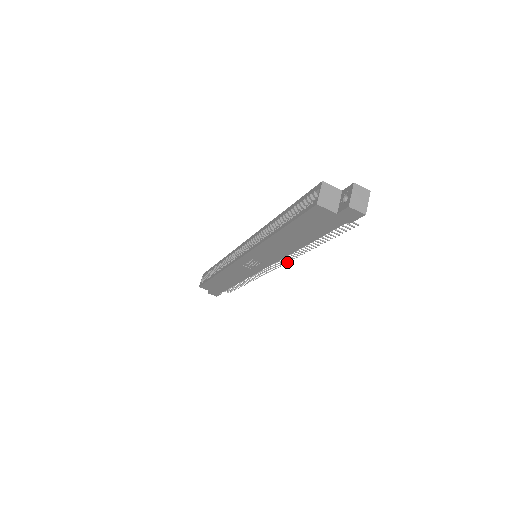
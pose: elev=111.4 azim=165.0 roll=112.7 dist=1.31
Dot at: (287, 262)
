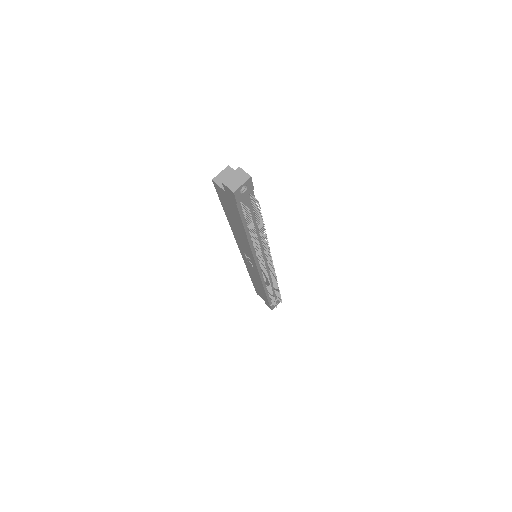
Dot at: (264, 263)
